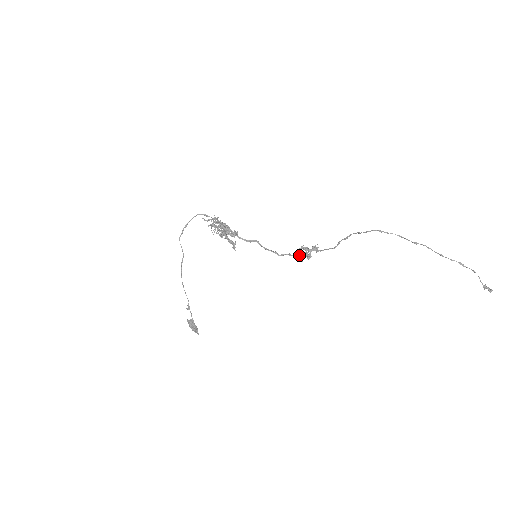
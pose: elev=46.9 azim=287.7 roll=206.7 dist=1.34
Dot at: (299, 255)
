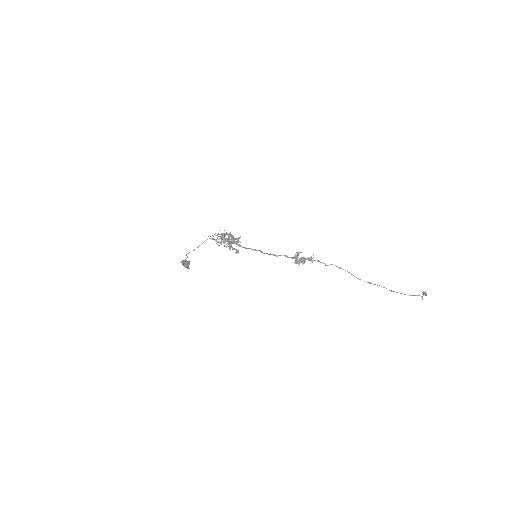
Dot at: (295, 261)
